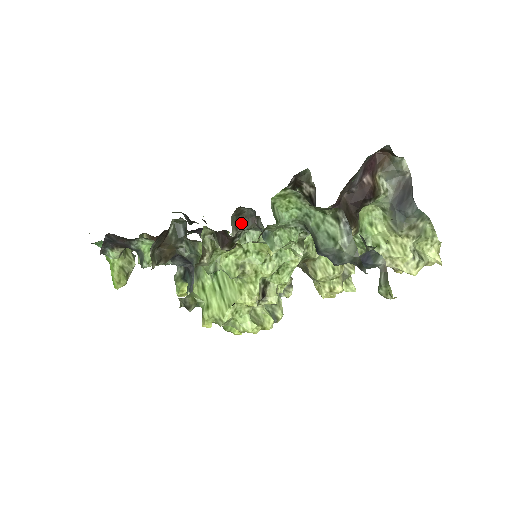
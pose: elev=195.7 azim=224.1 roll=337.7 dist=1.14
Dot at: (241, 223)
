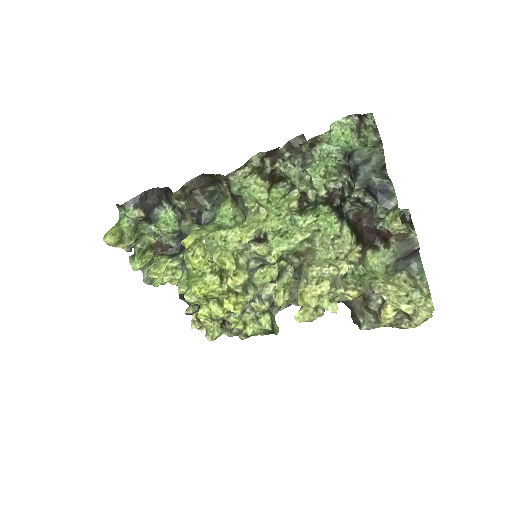
Dot at: (292, 150)
